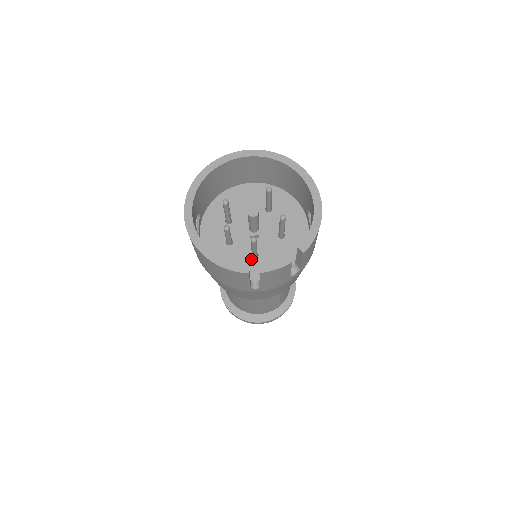
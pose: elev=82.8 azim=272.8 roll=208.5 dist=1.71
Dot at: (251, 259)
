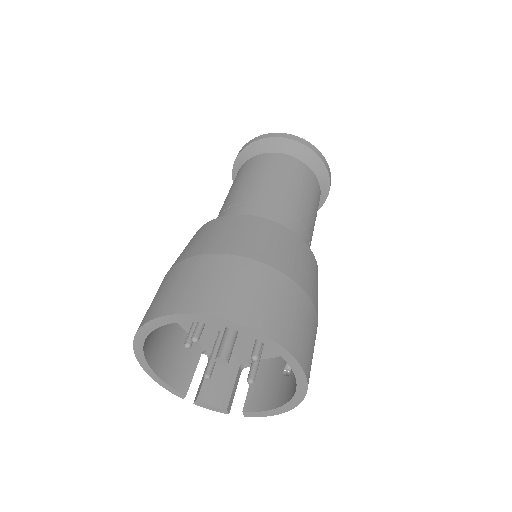
Dot at: (216, 333)
